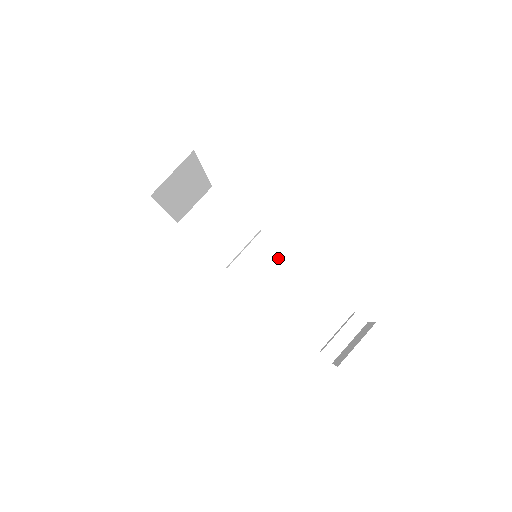
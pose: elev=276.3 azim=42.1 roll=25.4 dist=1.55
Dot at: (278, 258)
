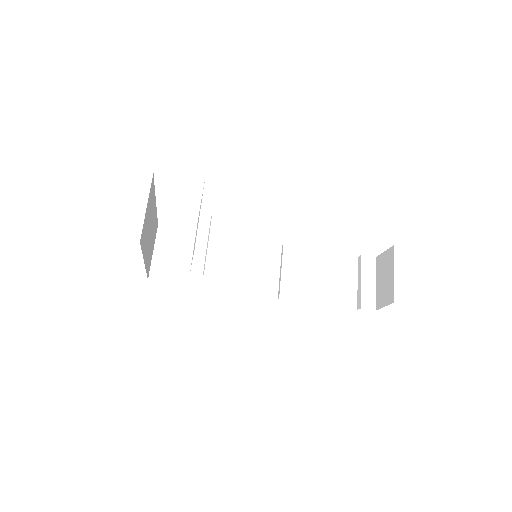
Dot at: (265, 253)
